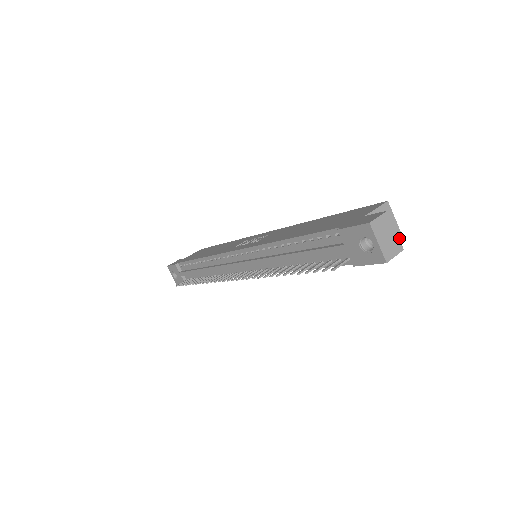
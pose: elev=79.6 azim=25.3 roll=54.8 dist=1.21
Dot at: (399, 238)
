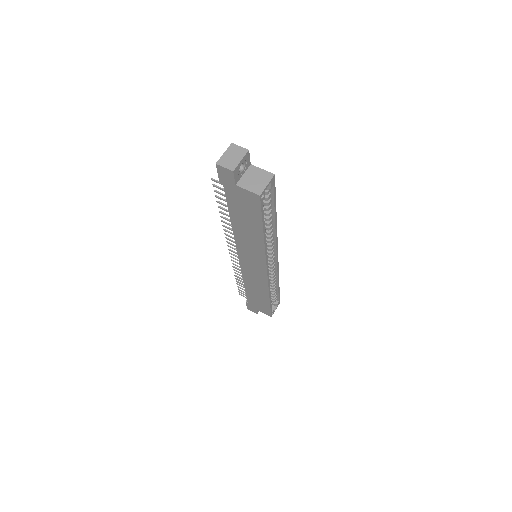
Dot at: (257, 194)
